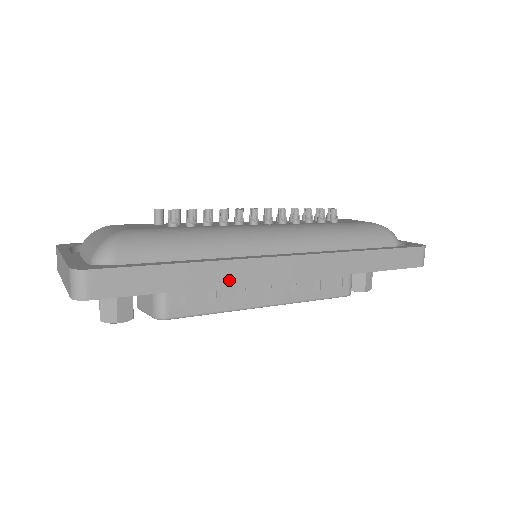
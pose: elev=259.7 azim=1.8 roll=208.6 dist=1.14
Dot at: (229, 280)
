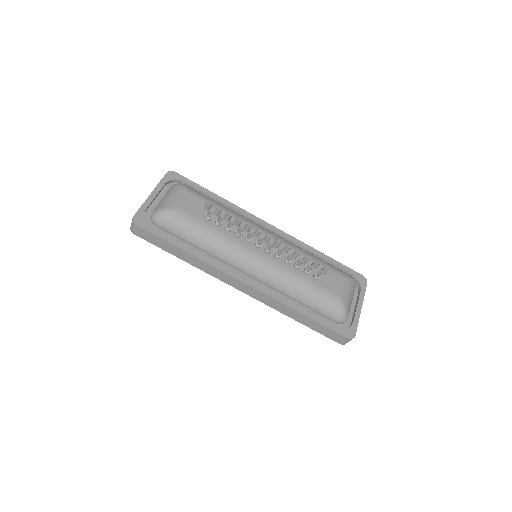
Dot at: (204, 269)
